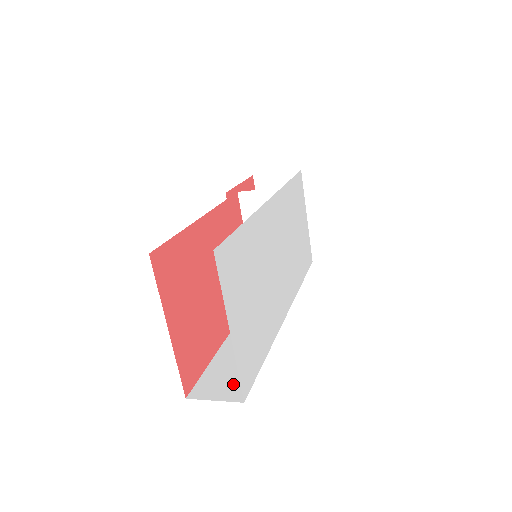
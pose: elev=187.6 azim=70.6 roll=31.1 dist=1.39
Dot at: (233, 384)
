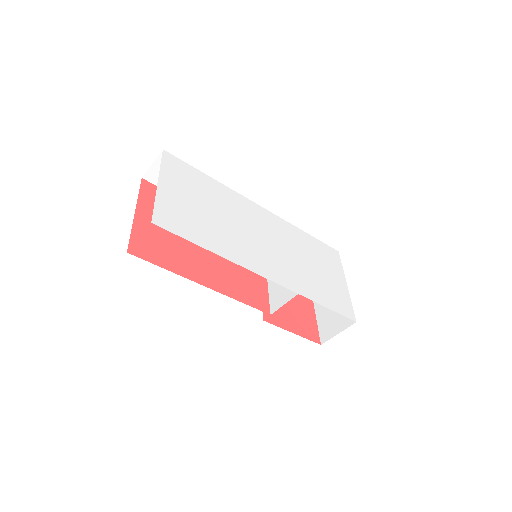
Dot at: occluded
